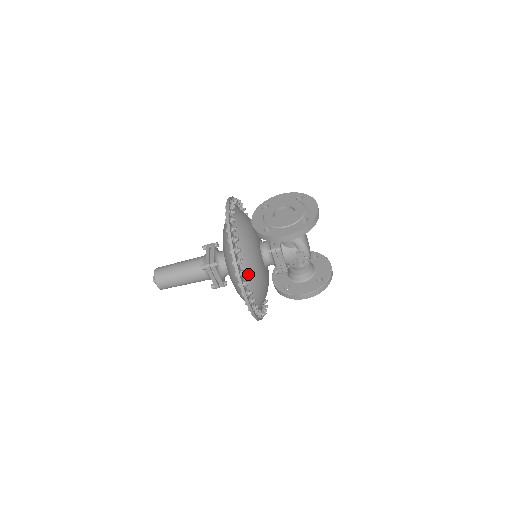
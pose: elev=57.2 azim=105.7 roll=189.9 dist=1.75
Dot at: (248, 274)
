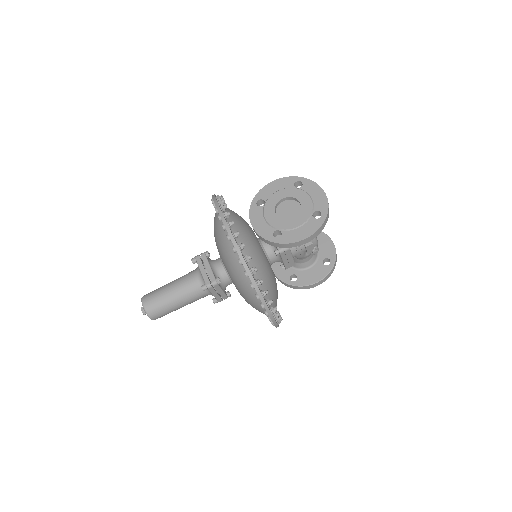
Dot at: (266, 289)
